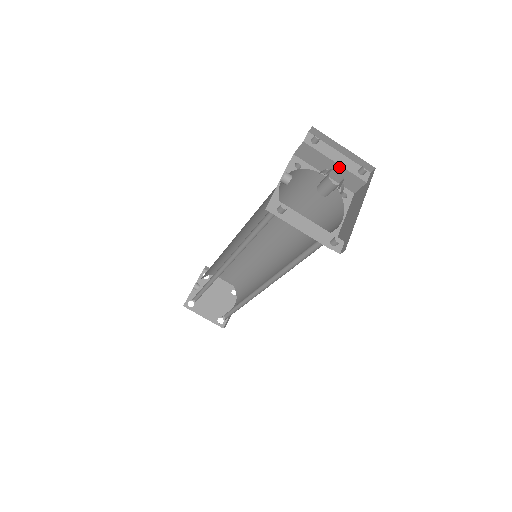
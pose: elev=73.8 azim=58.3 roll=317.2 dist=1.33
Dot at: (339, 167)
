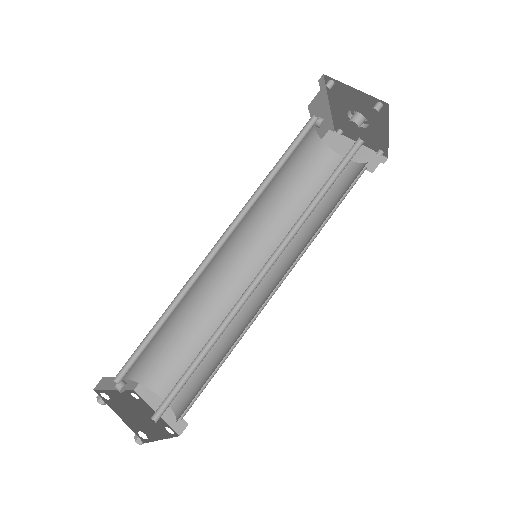
Dot at: (359, 148)
